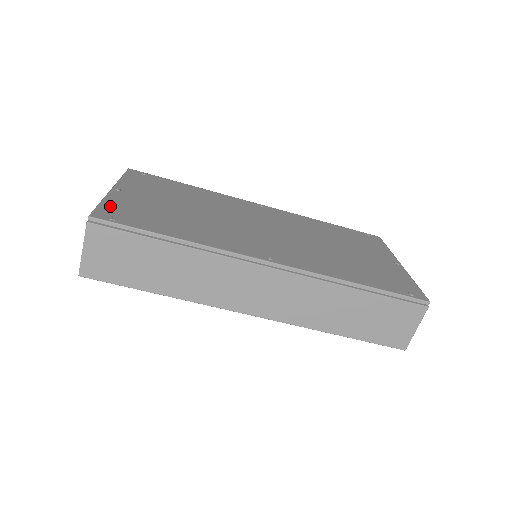
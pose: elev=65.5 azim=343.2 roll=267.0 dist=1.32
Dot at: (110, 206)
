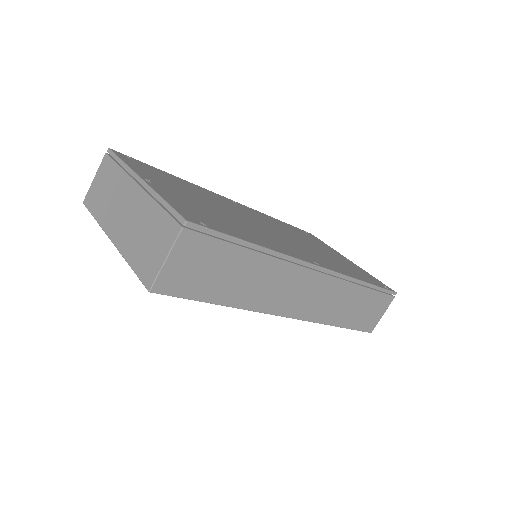
Dot at: (177, 205)
